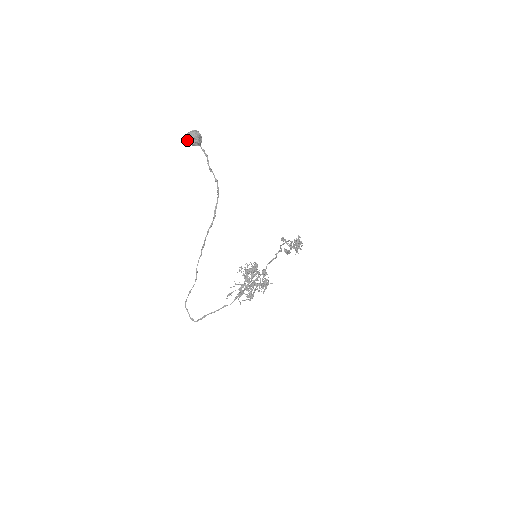
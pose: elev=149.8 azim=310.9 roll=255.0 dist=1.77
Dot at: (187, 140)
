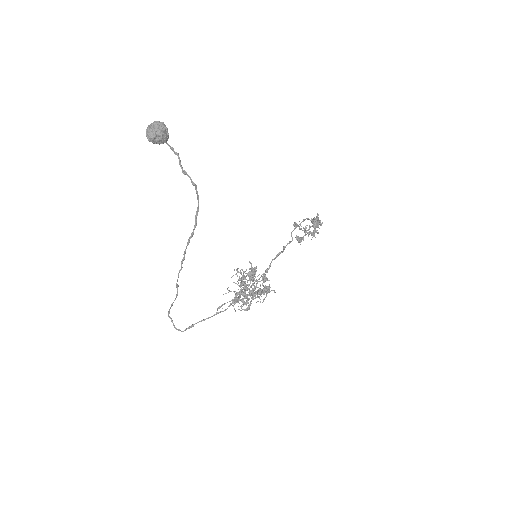
Dot at: (147, 137)
